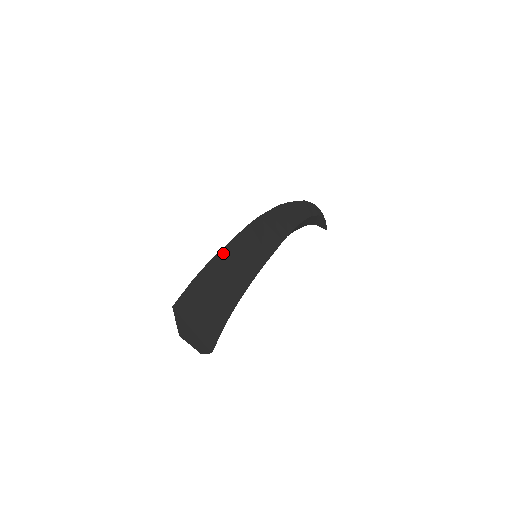
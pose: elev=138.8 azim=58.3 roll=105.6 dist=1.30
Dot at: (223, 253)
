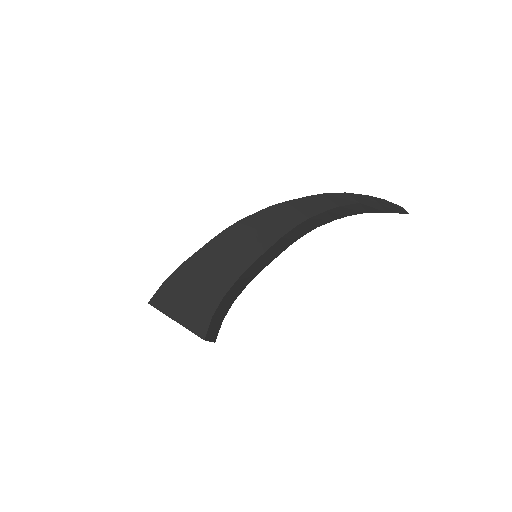
Dot at: (194, 258)
